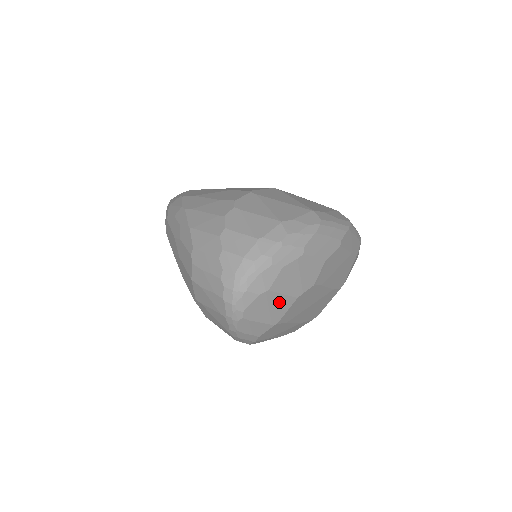
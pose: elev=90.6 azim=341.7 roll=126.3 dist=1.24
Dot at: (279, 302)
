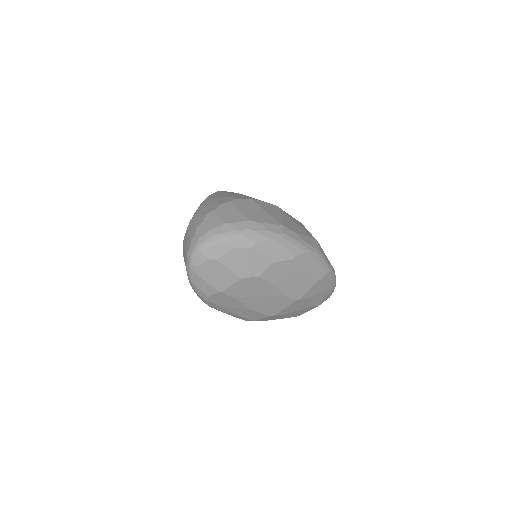
Dot at: (225, 274)
